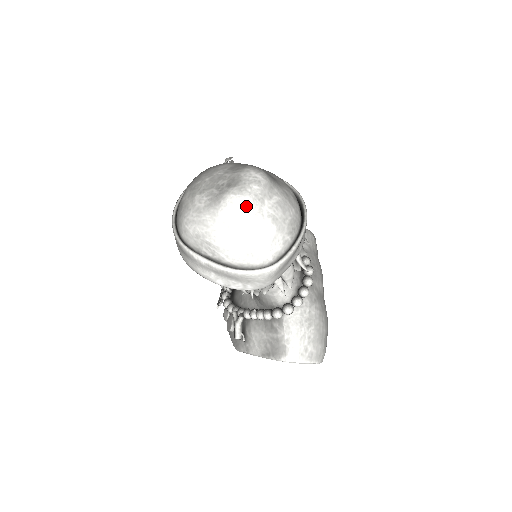
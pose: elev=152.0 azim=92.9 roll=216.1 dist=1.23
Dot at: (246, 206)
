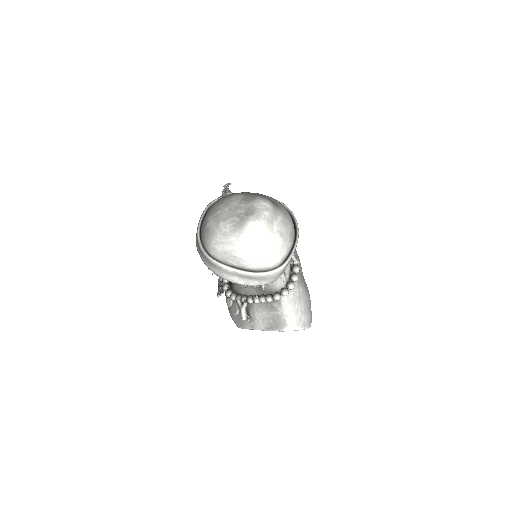
Dot at: (263, 228)
